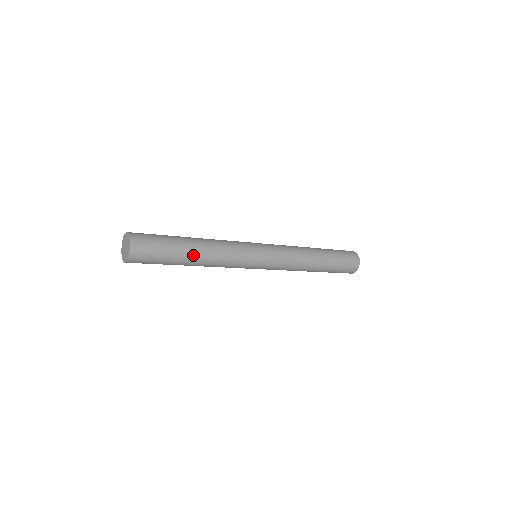
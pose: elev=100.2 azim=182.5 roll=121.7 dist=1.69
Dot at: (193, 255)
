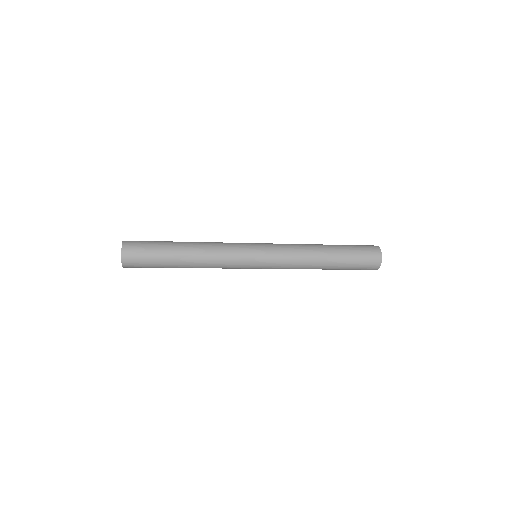
Dot at: (183, 258)
